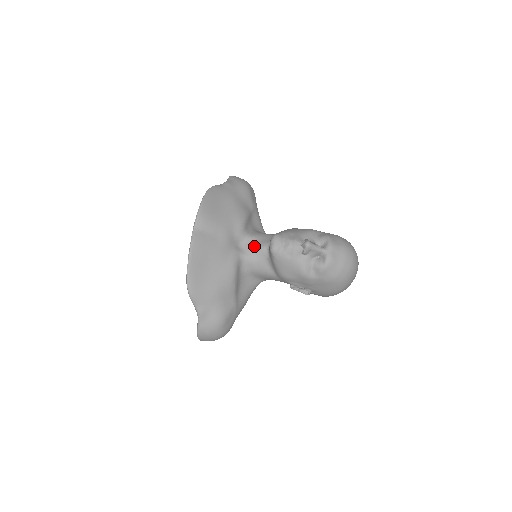
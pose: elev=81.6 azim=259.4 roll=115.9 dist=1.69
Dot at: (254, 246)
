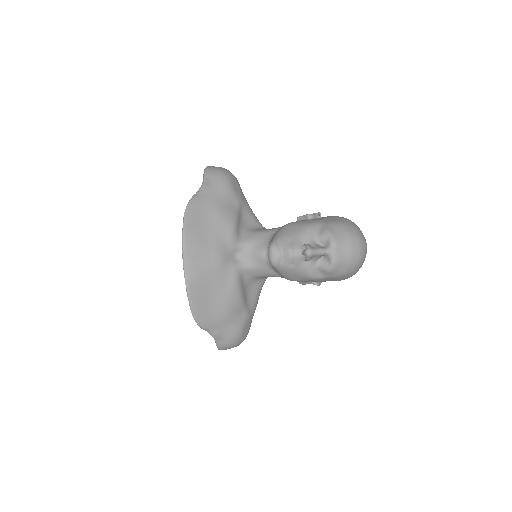
Dot at: (252, 254)
